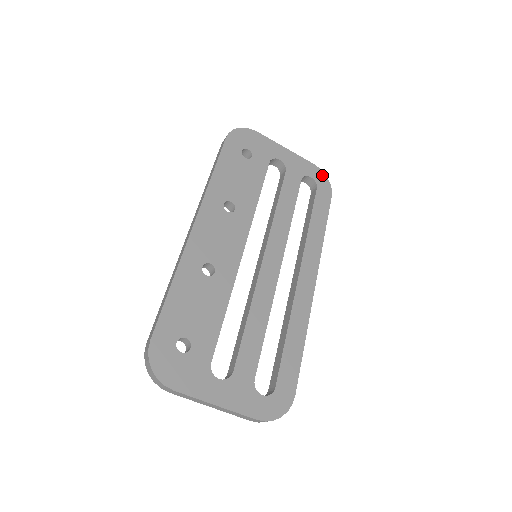
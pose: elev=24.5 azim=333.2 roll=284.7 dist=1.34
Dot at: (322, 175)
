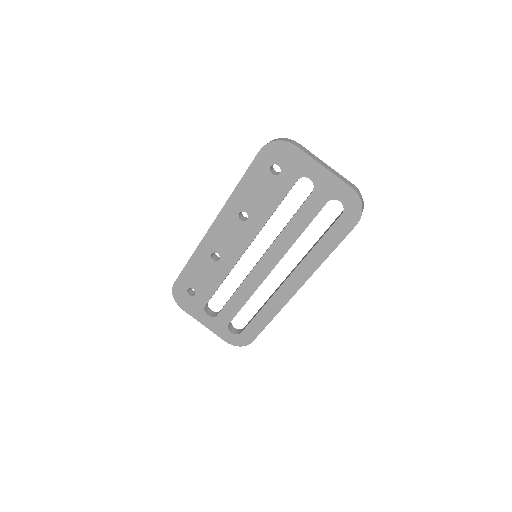
Dot at: (356, 201)
